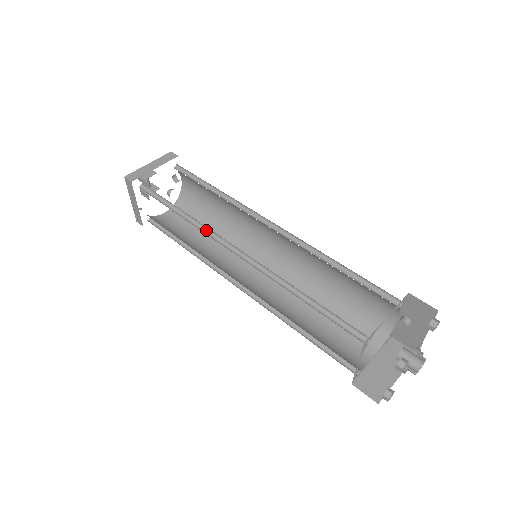
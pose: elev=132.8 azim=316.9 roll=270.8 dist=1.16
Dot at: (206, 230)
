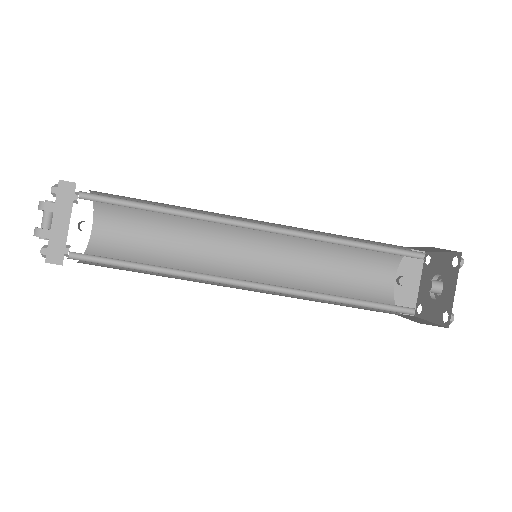
Dot at: (209, 221)
